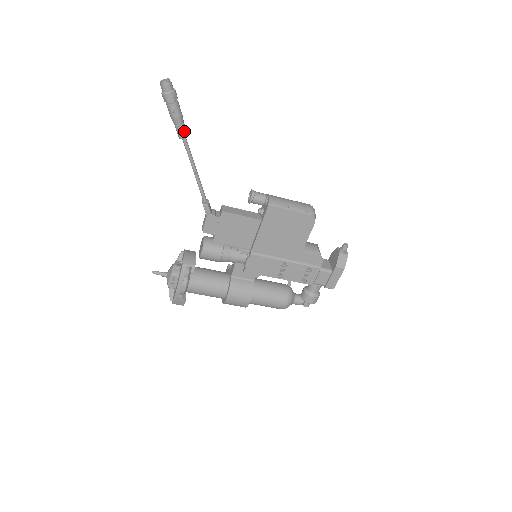
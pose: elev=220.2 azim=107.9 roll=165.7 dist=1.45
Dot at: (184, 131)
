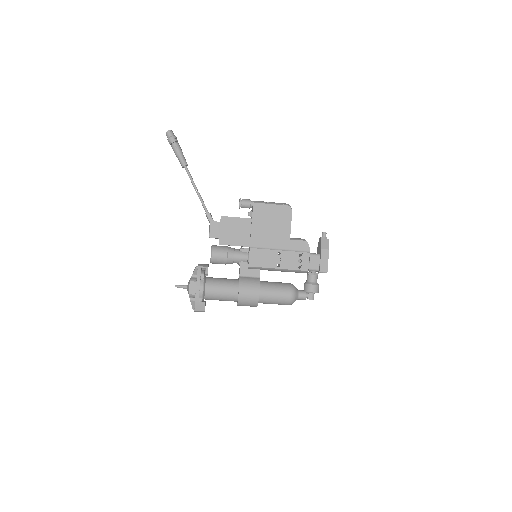
Dot at: (185, 161)
